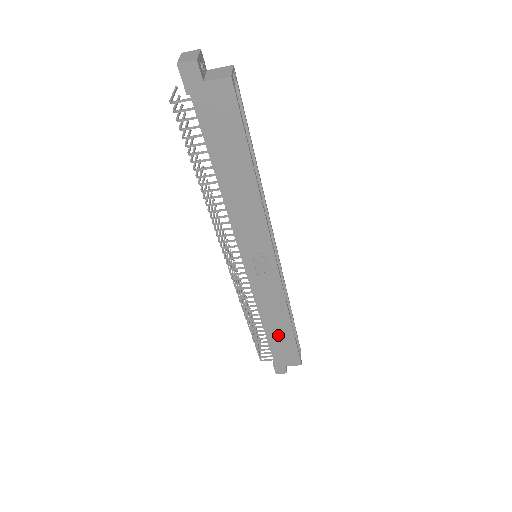
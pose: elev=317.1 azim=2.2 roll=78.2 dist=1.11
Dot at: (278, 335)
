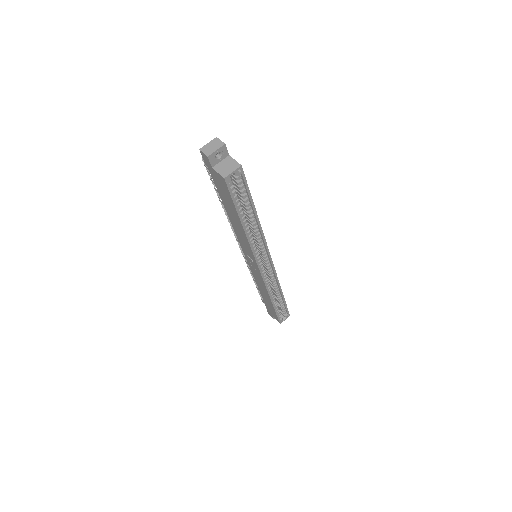
Dot at: (266, 300)
